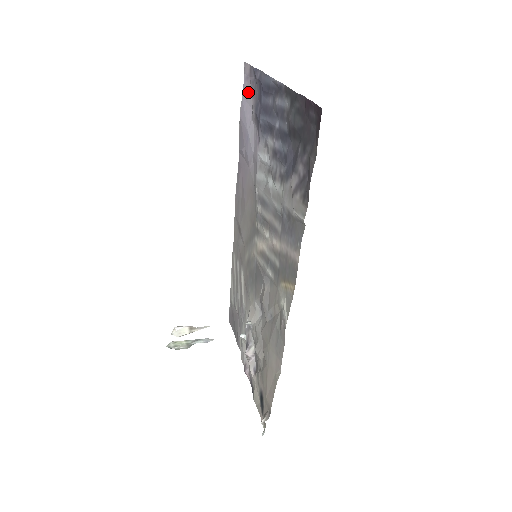
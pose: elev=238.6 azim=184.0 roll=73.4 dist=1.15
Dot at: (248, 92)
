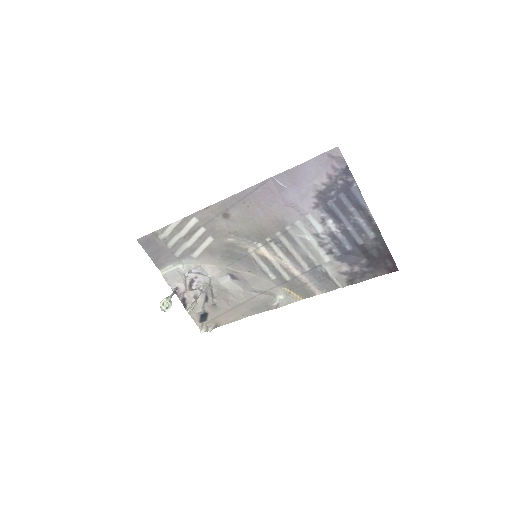
Dot at: (323, 164)
